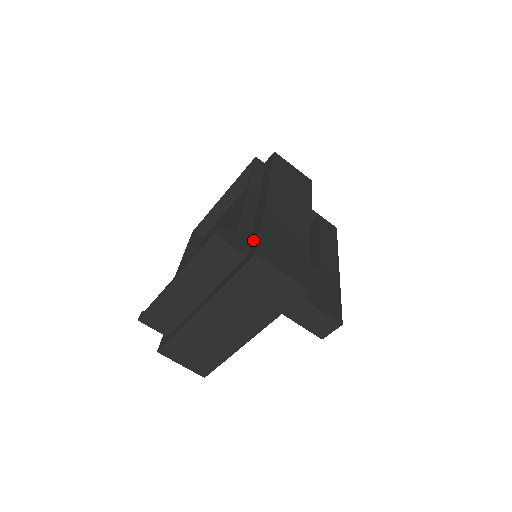
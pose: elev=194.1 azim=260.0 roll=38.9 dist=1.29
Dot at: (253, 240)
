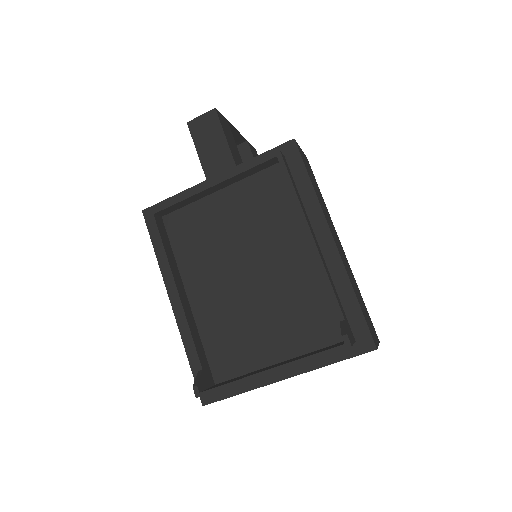
Dot at: (355, 320)
